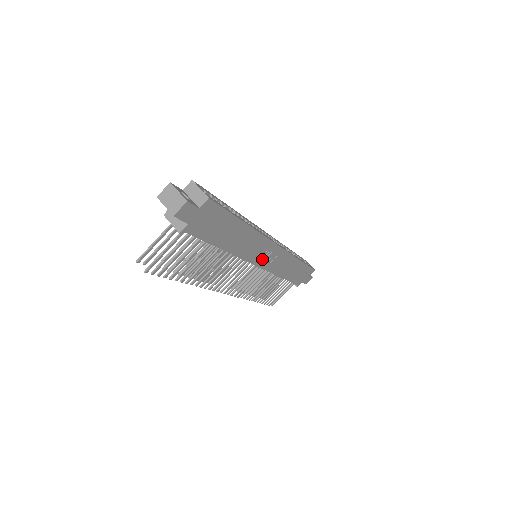
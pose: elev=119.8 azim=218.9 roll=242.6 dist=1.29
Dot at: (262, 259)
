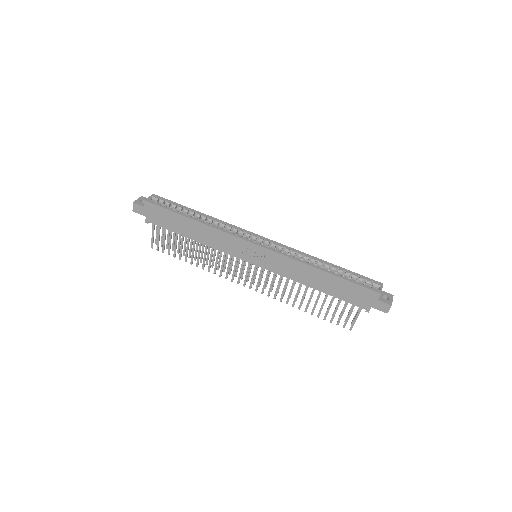
Dot at: (249, 256)
